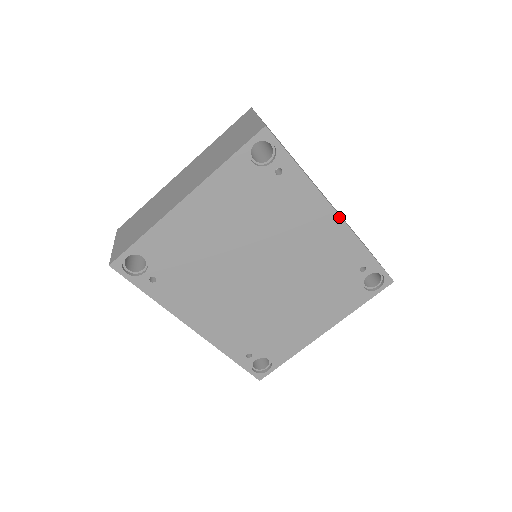
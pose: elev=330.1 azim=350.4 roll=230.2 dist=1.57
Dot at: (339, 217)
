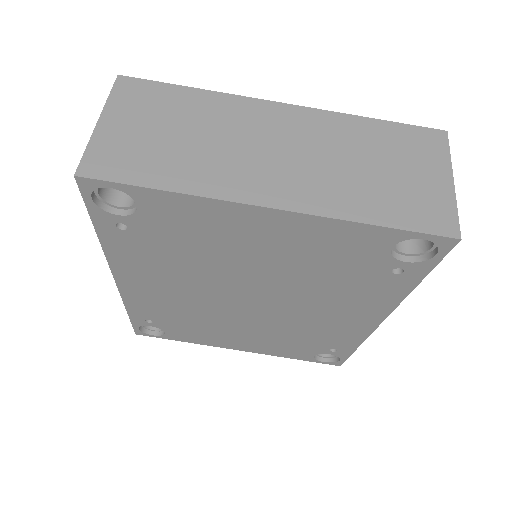
Dot at: (378, 324)
